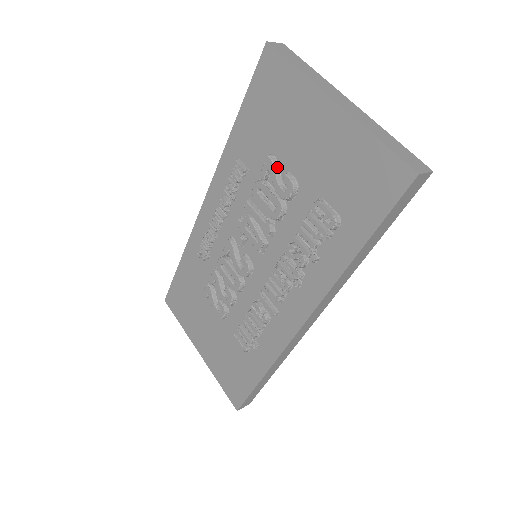
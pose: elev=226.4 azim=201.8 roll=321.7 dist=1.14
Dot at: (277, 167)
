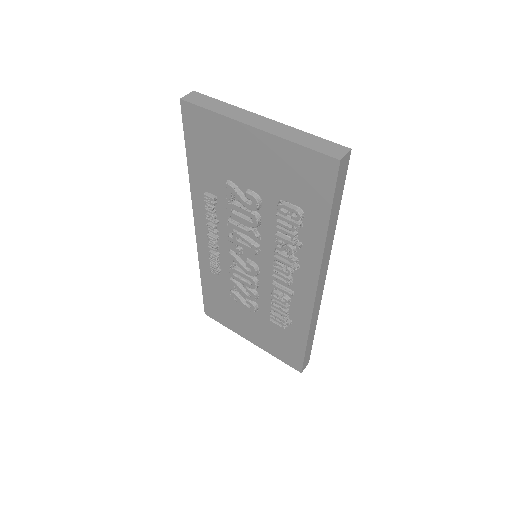
Dot at: (237, 188)
